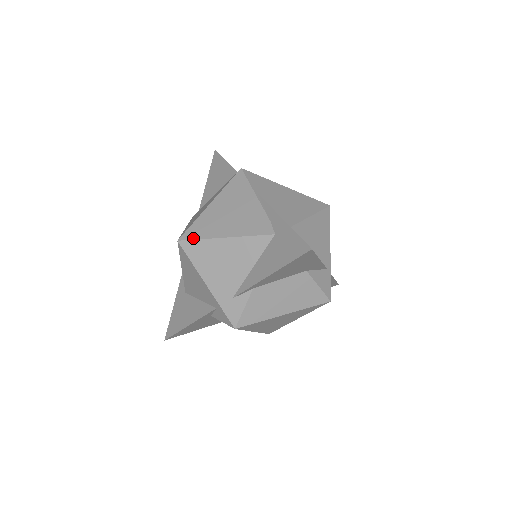
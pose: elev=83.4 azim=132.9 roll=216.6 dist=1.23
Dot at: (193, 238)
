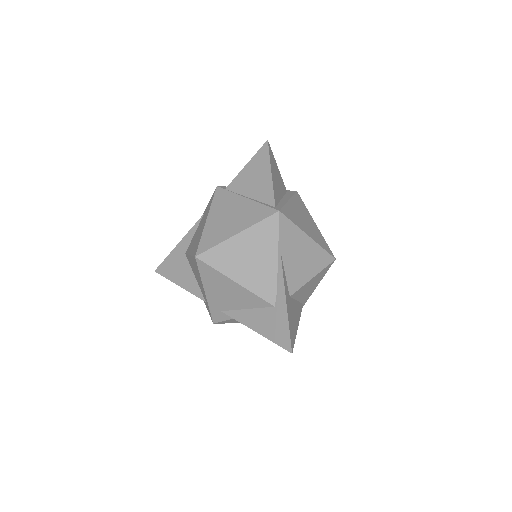
Dot at: (209, 264)
